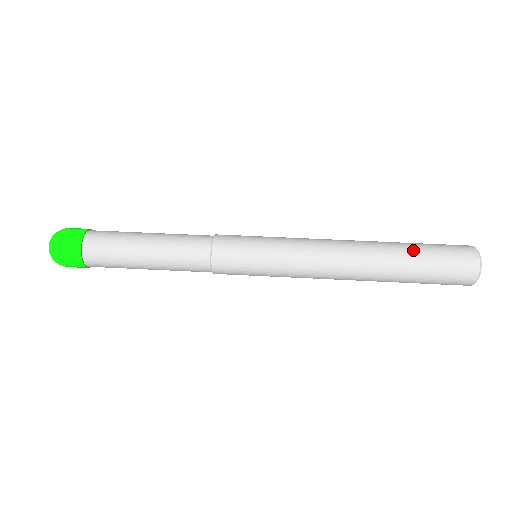
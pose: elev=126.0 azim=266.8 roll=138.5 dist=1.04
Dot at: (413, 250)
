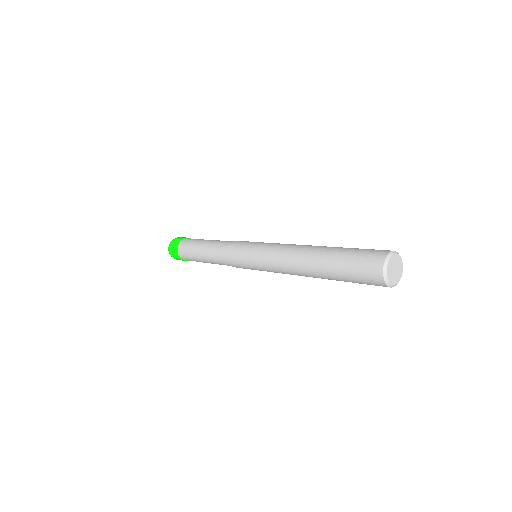
Dot at: occluded
